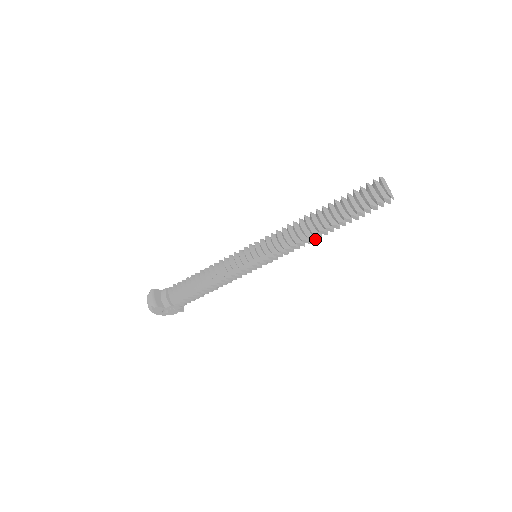
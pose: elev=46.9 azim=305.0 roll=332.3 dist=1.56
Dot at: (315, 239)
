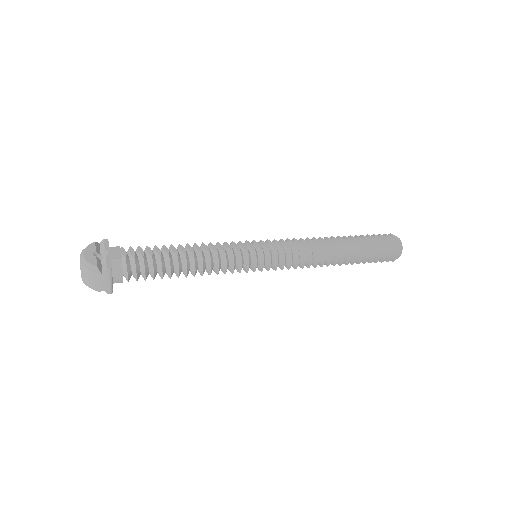
Dot at: occluded
